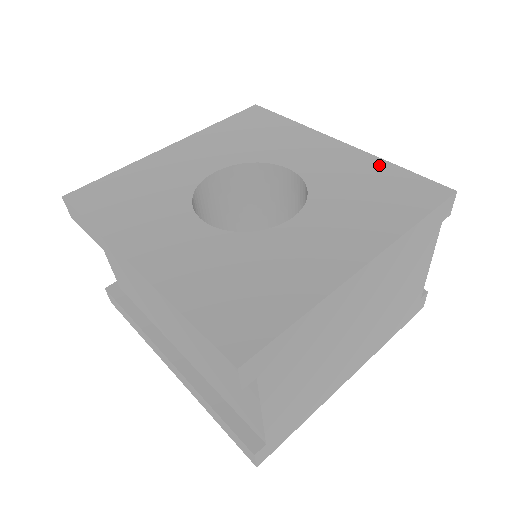
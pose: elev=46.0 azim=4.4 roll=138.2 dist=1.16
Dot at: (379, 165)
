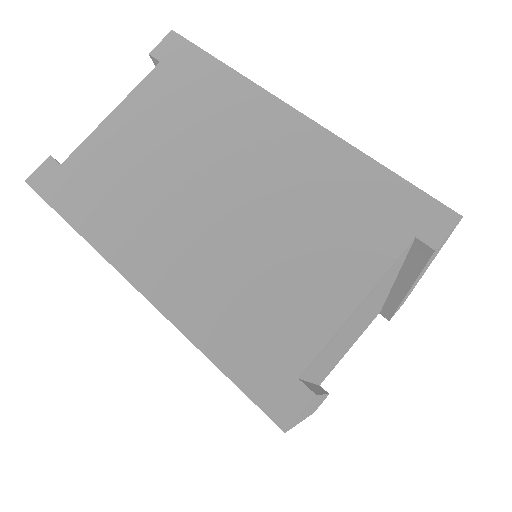
Dot at: occluded
